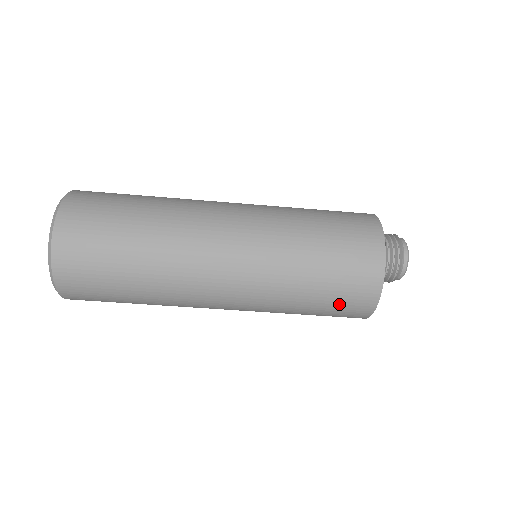
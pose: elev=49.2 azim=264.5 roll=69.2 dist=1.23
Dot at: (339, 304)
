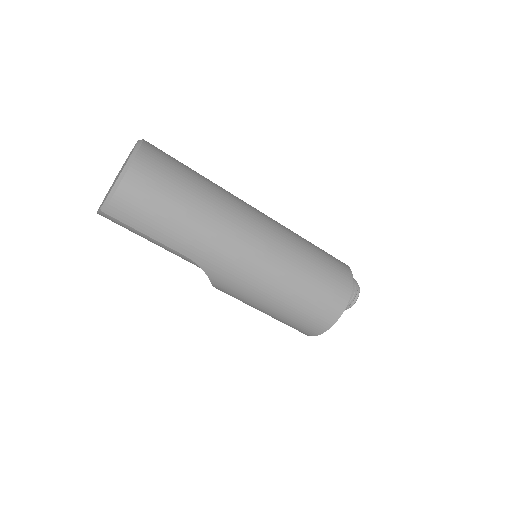
Dot at: (322, 298)
